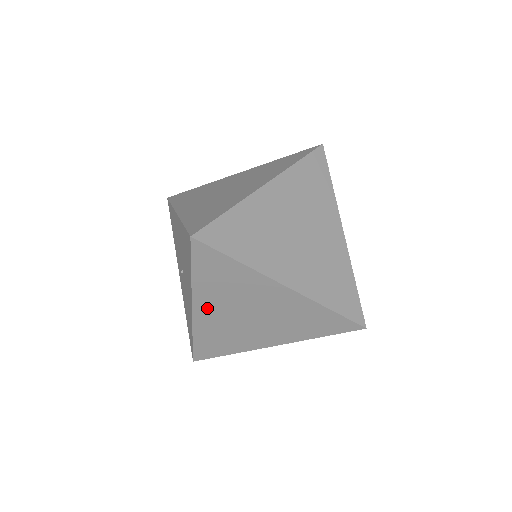
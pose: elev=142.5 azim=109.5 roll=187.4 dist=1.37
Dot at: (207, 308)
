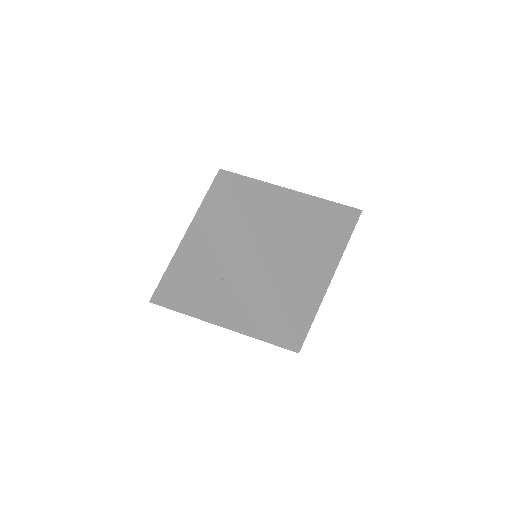
Dot at: (268, 253)
